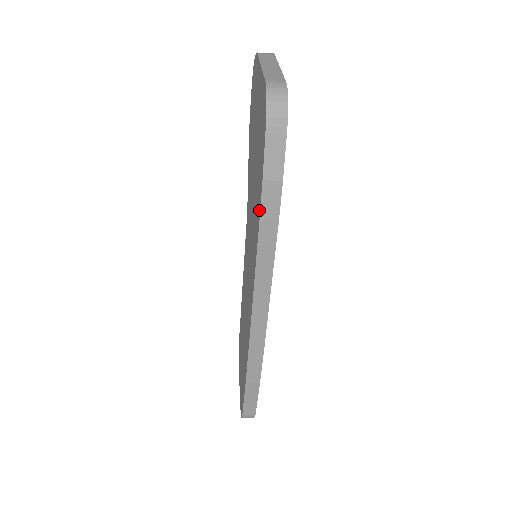
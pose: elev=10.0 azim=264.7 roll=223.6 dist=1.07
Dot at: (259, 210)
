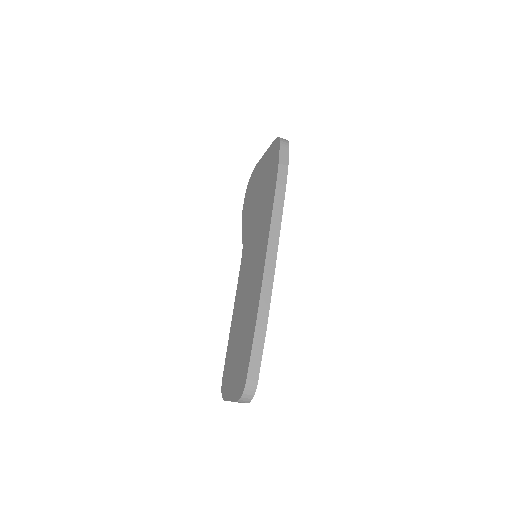
Dot at: (275, 181)
